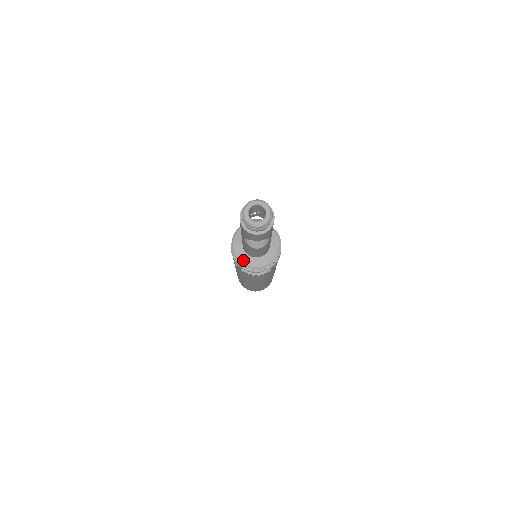
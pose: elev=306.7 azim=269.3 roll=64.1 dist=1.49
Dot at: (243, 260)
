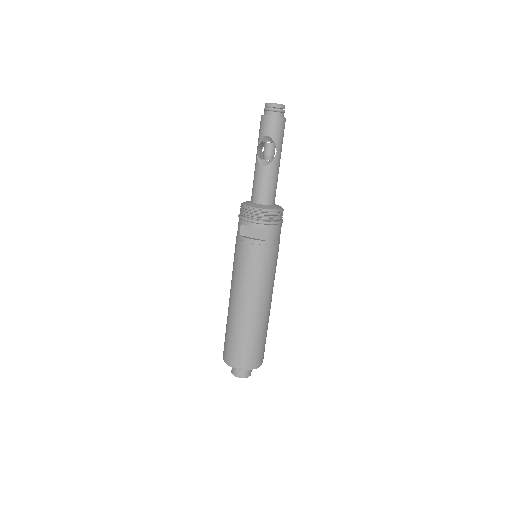
Dot at: (247, 204)
